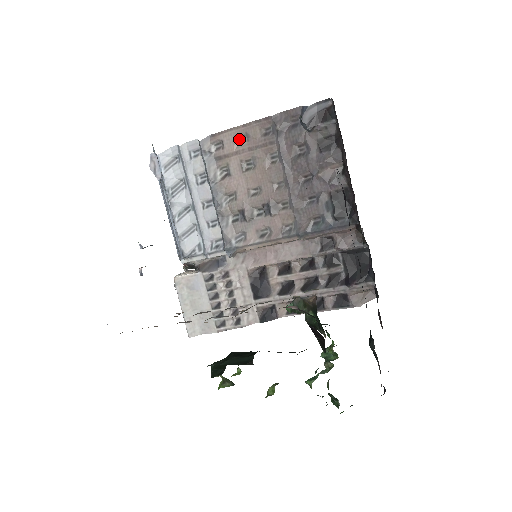
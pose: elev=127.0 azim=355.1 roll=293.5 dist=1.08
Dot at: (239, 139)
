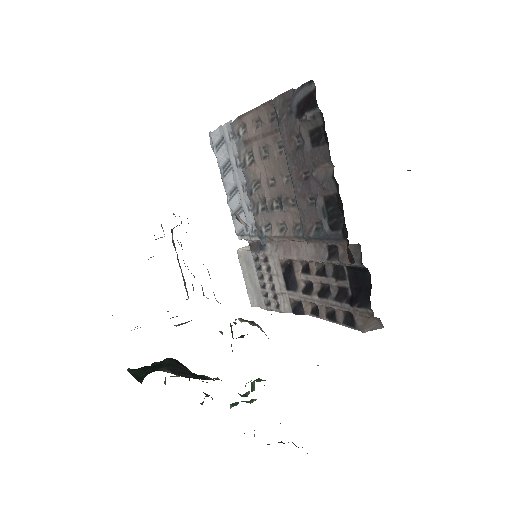
Dot at: (256, 123)
